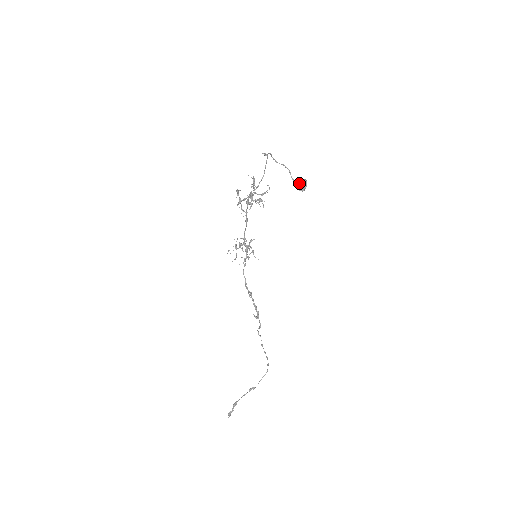
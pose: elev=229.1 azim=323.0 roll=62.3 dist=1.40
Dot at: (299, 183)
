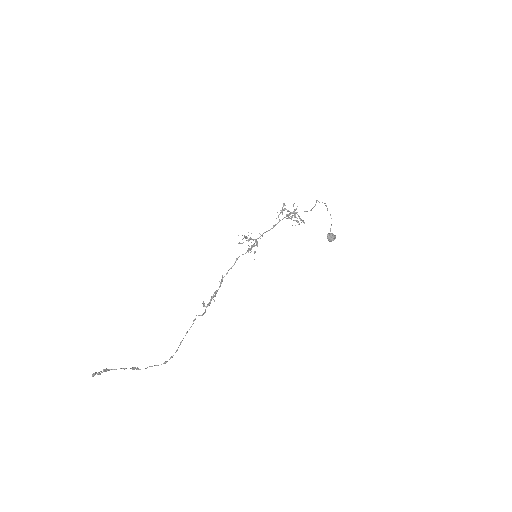
Dot at: (332, 234)
